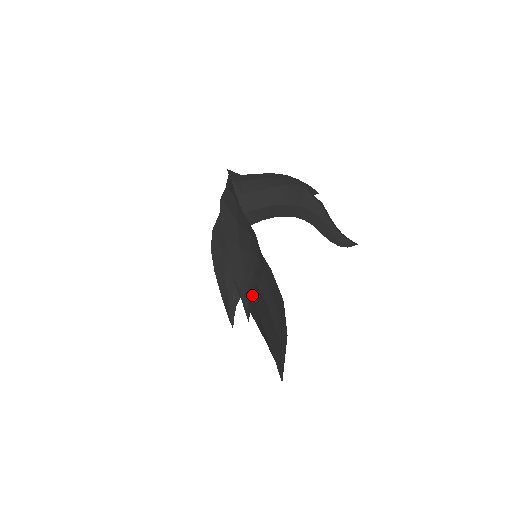
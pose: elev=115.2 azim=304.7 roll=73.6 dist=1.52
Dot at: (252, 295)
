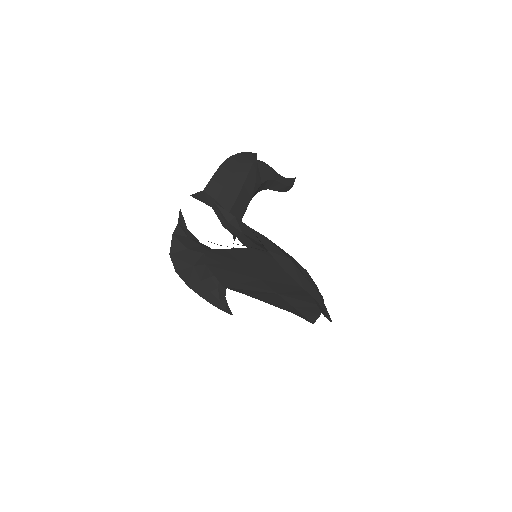
Dot at: (272, 289)
